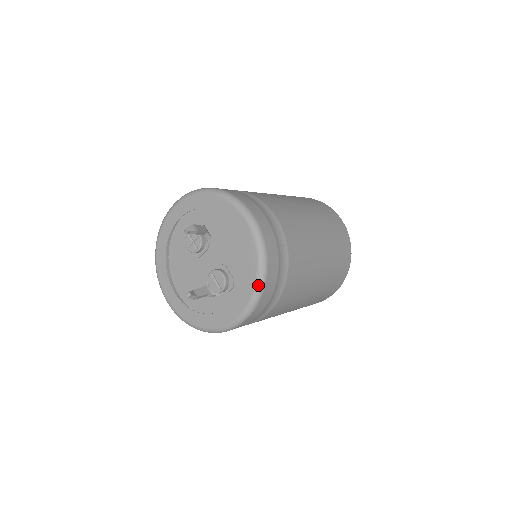
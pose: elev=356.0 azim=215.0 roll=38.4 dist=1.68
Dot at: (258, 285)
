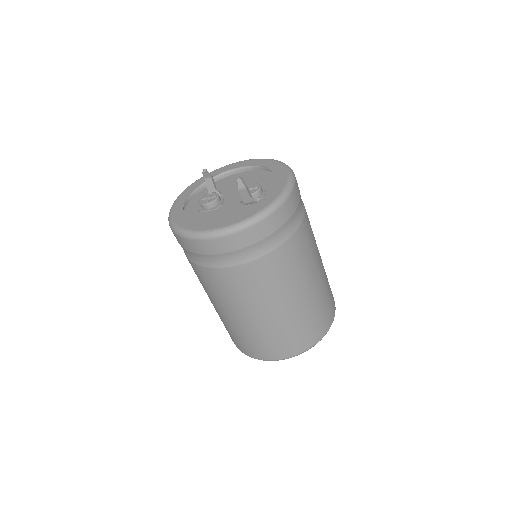
Dot at: (282, 163)
